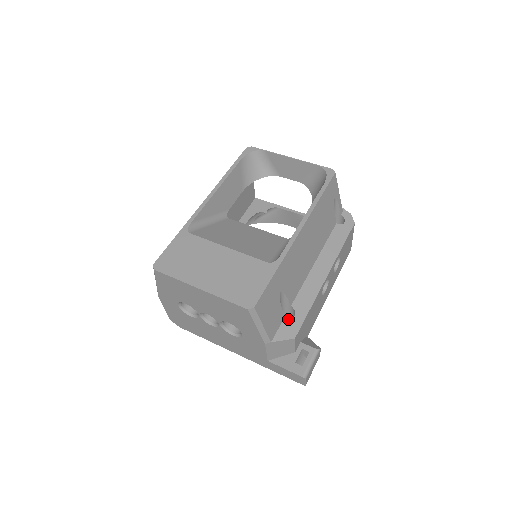
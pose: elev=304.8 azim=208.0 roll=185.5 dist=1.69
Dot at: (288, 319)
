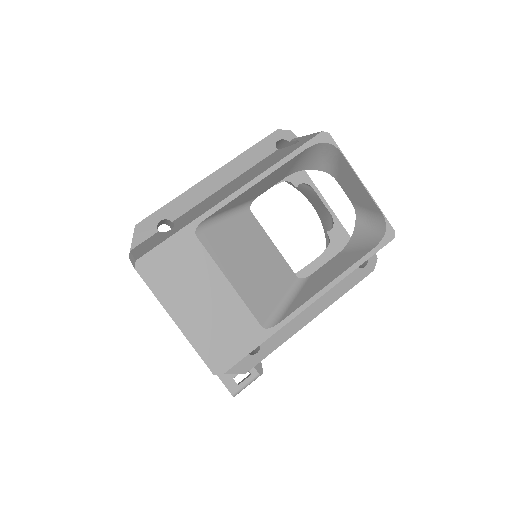
Dot at: (249, 355)
